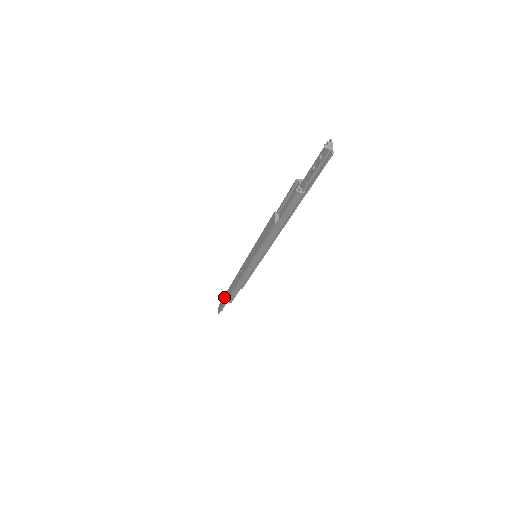
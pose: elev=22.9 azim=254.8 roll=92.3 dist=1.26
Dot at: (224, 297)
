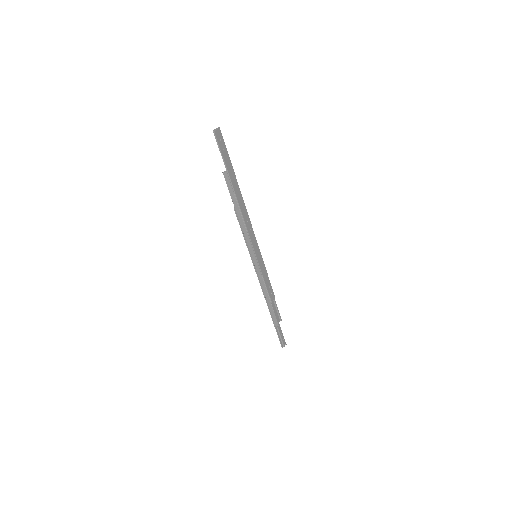
Dot at: occluded
